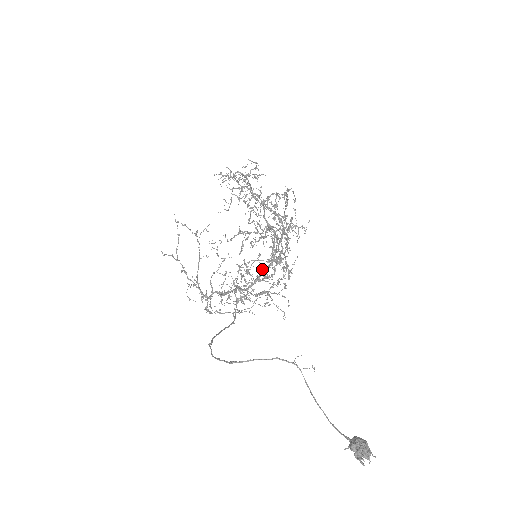
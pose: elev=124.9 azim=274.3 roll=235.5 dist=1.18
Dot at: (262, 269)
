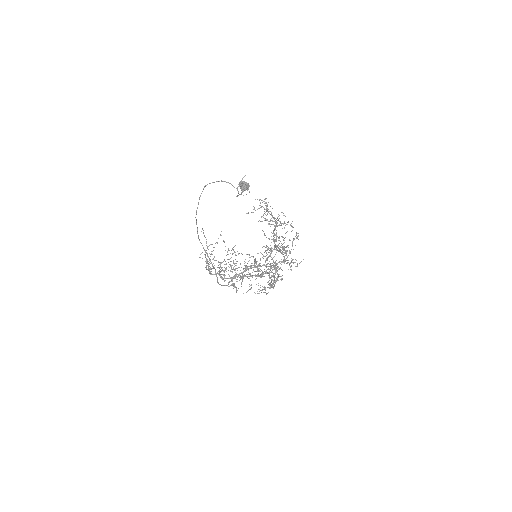
Dot at: (255, 260)
